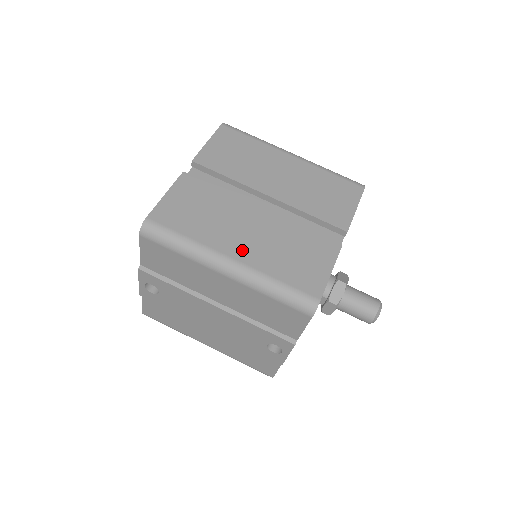
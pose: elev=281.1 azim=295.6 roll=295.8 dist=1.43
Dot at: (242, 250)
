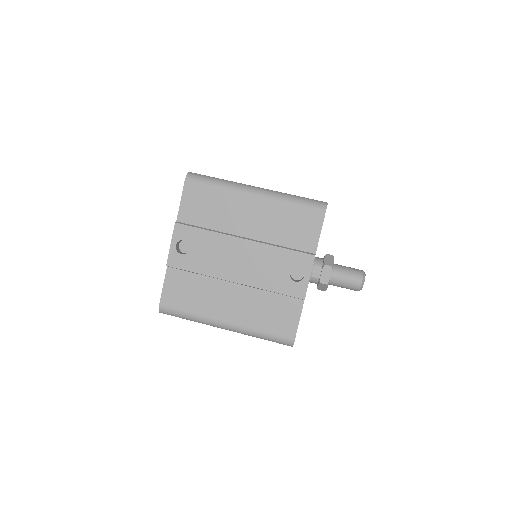
Dot at: occluded
